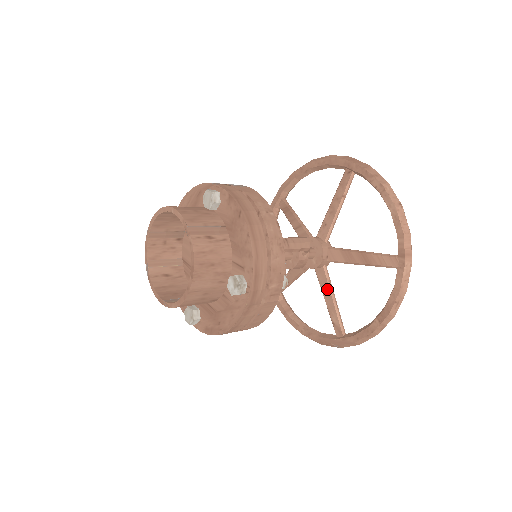
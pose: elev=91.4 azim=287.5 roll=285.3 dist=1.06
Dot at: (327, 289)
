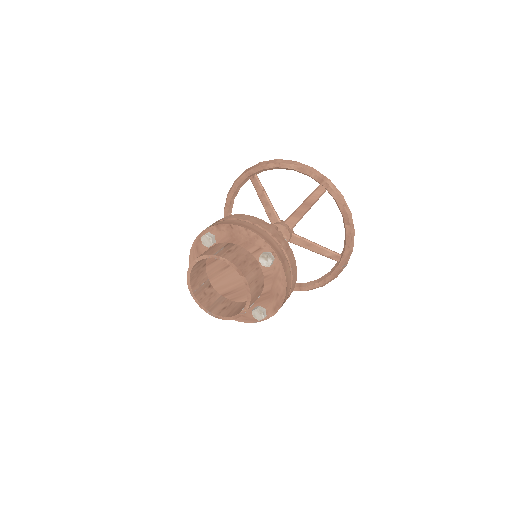
Dot at: (307, 243)
